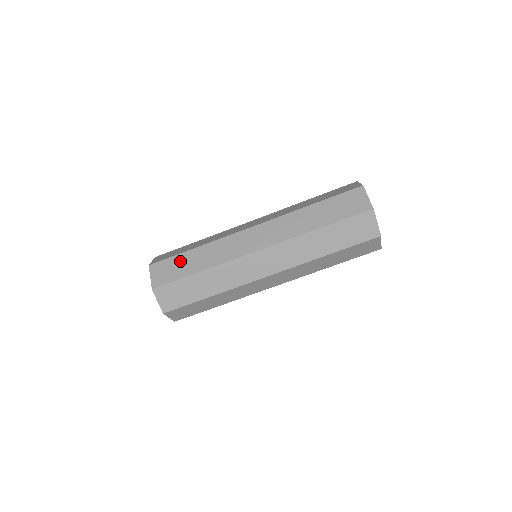
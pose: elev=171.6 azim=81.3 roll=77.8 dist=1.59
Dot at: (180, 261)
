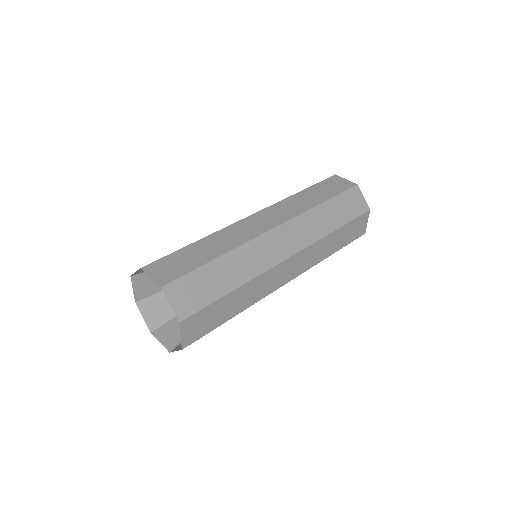
Dot at: (185, 254)
